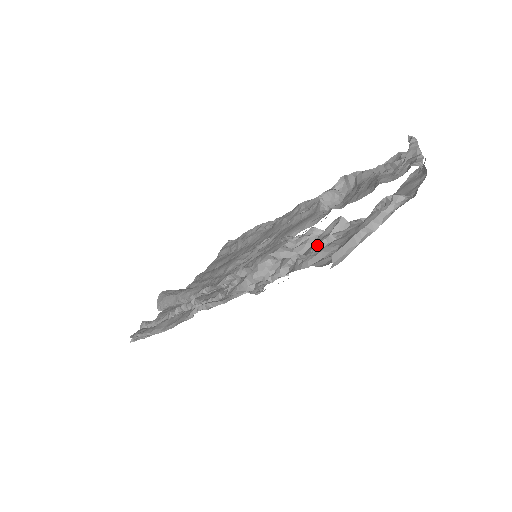
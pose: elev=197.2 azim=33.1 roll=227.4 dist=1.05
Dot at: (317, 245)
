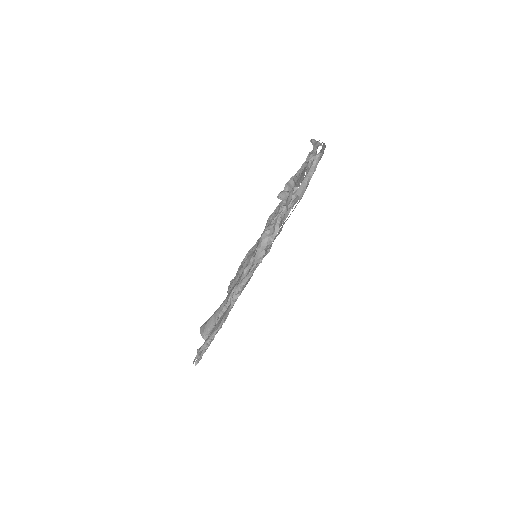
Dot at: (288, 207)
